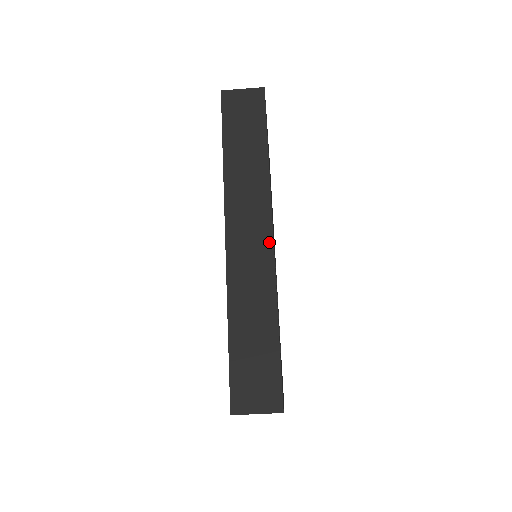
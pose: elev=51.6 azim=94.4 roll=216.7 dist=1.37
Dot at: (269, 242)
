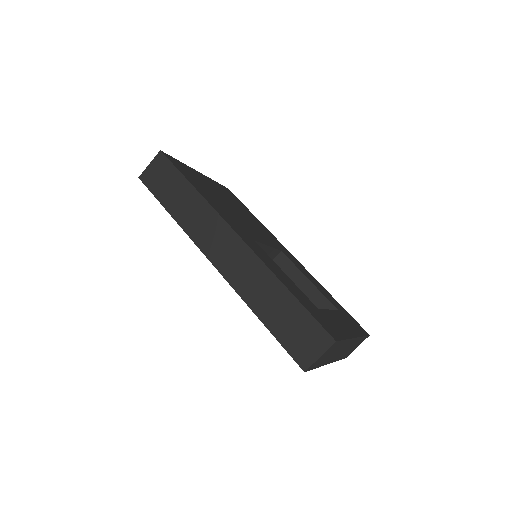
Dot at: (239, 241)
